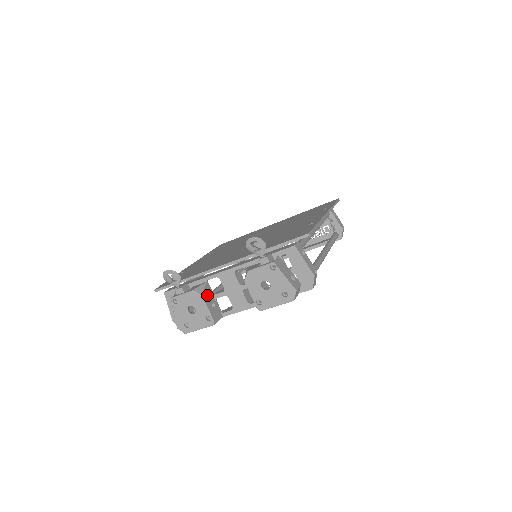
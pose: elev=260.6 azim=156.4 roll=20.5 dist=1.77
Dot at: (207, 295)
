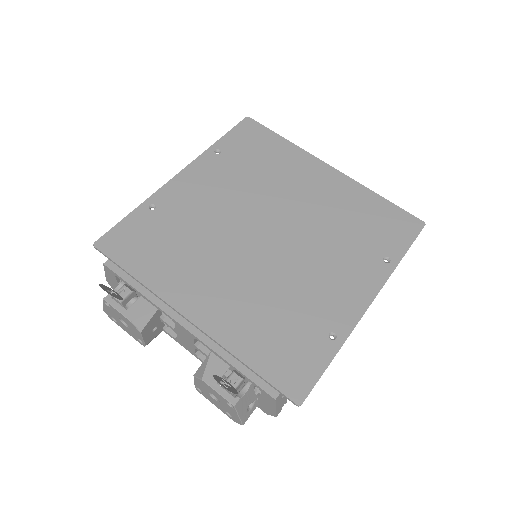
Dot at: (150, 325)
